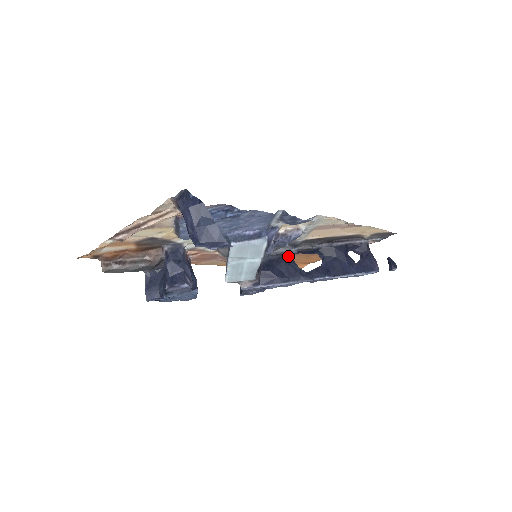
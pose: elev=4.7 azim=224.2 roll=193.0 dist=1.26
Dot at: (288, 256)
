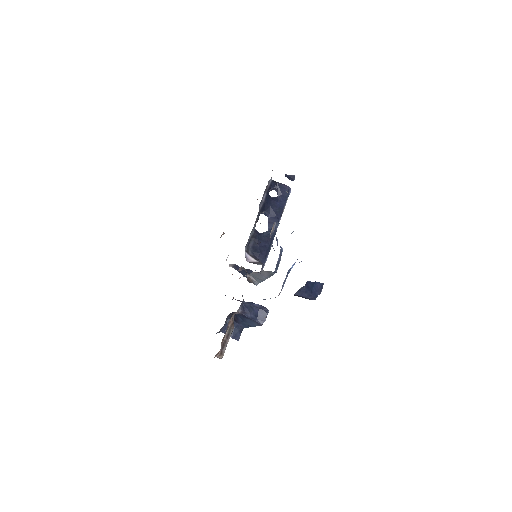
Dot at: (256, 234)
